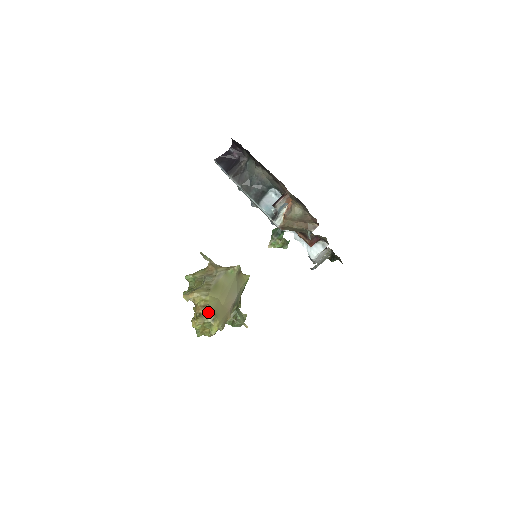
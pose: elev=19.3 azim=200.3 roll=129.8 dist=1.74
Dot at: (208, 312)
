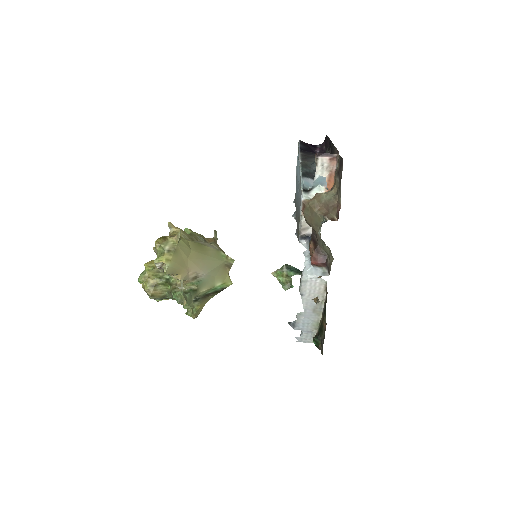
Dot at: (173, 241)
